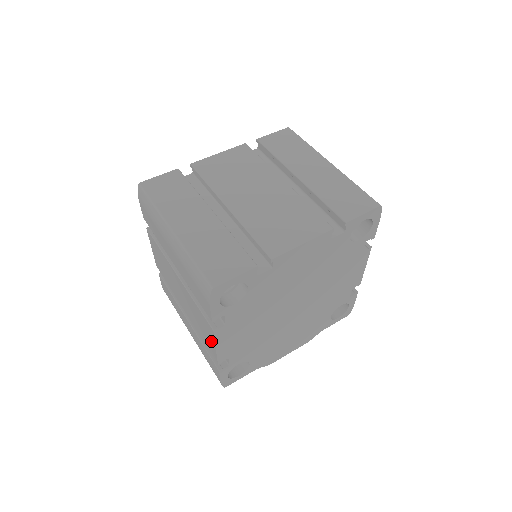
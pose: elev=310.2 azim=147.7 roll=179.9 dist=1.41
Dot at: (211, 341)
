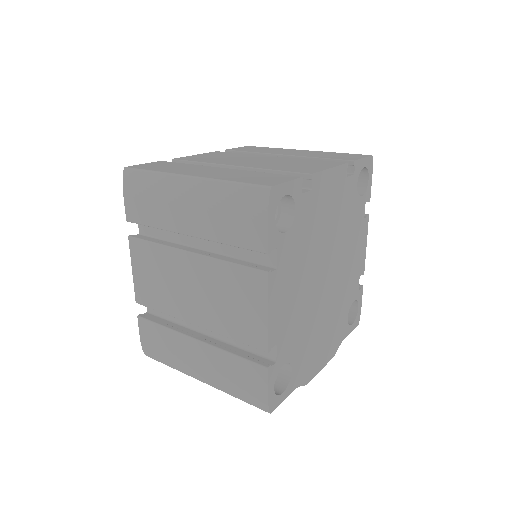
Dot at: (258, 309)
